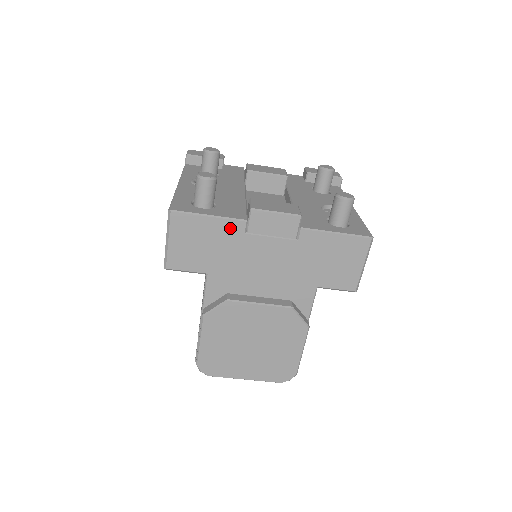
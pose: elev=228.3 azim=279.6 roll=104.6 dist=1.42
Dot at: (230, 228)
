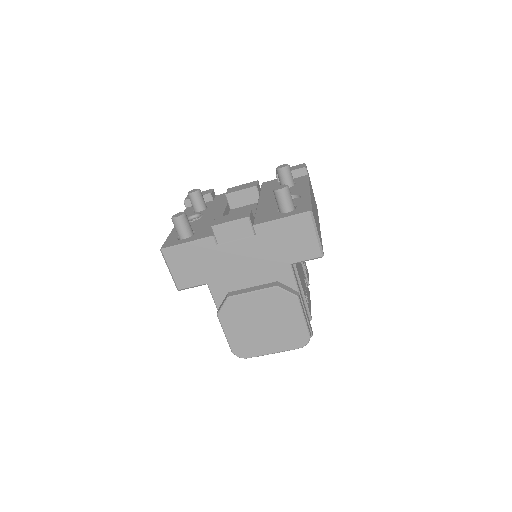
Dot at: (205, 246)
